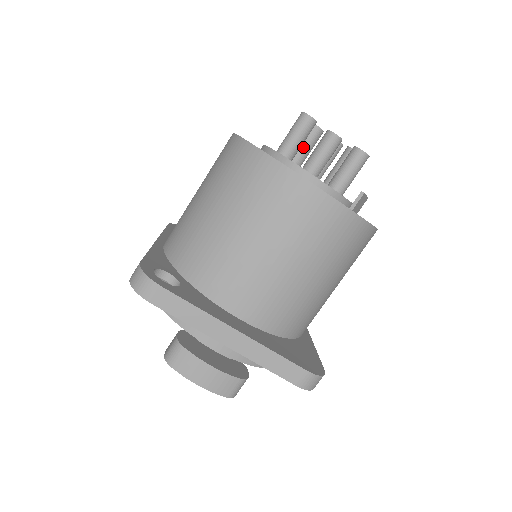
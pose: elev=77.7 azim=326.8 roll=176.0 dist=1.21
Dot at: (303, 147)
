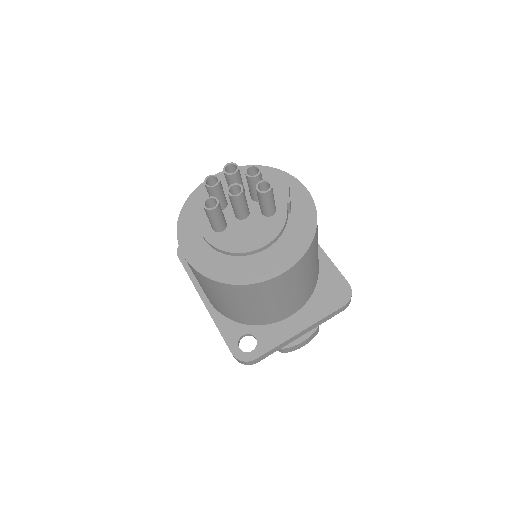
Dot at: (219, 200)
